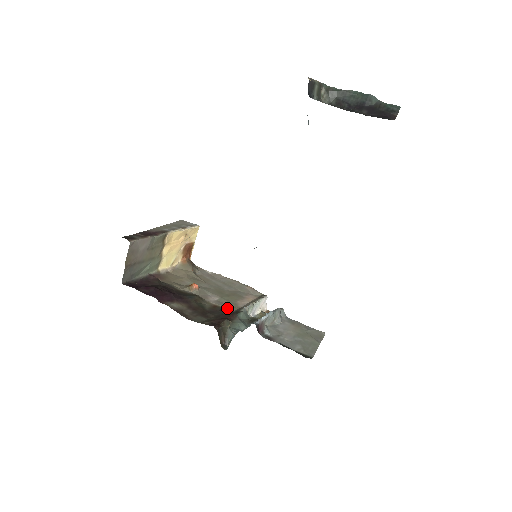
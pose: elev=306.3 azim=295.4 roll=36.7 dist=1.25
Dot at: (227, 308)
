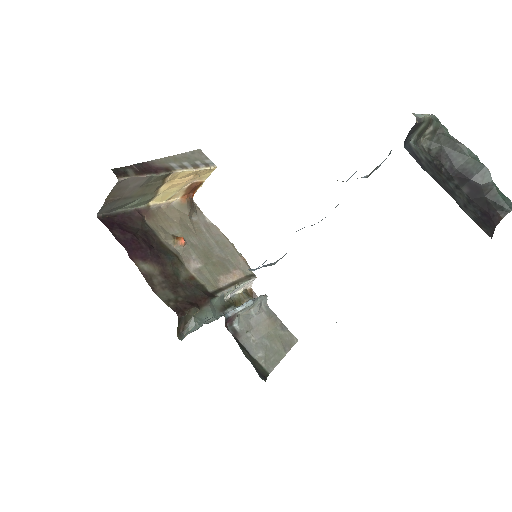
Dot at: (204, 285)
